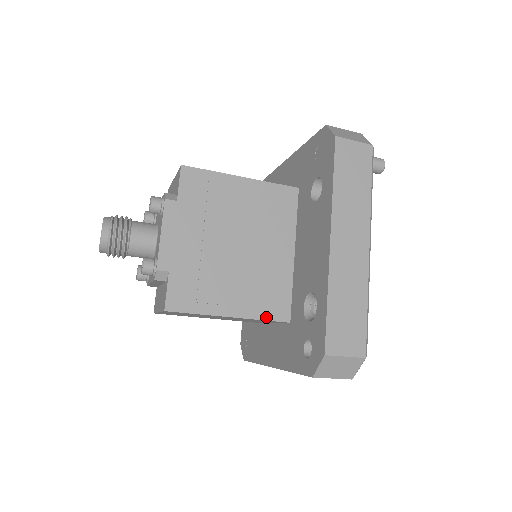
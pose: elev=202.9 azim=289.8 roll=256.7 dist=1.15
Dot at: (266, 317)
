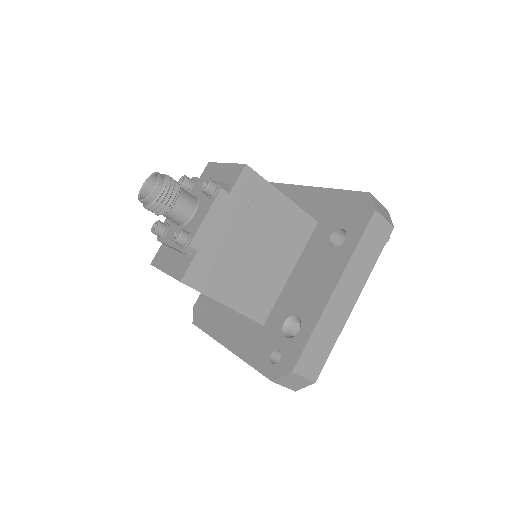
Dot at: (249, 315)
